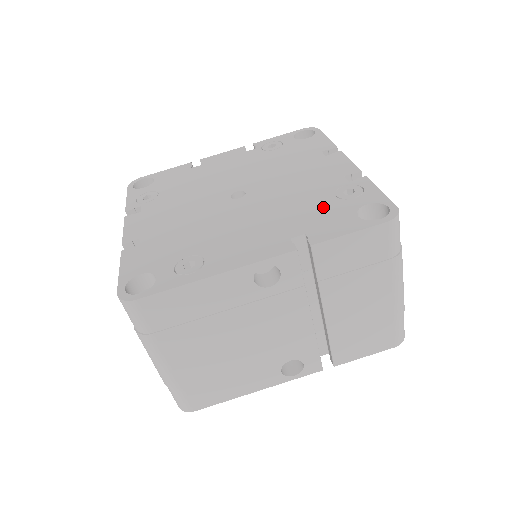
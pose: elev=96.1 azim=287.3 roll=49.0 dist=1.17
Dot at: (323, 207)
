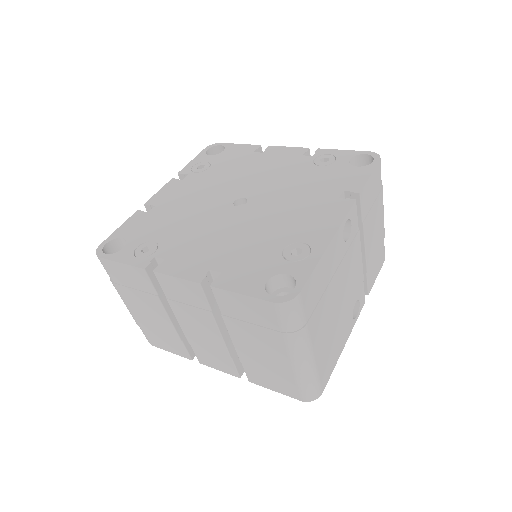
Dot at: (325, 174)
